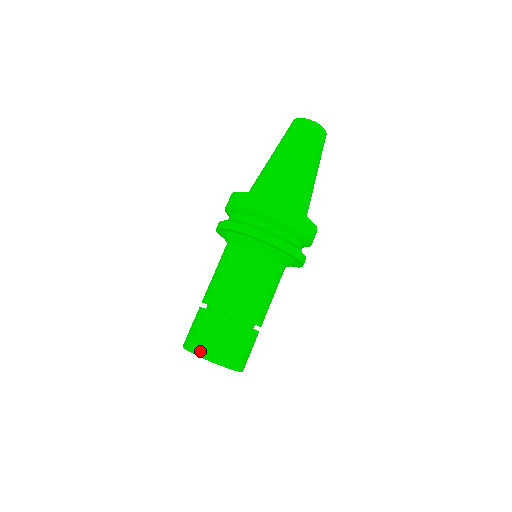
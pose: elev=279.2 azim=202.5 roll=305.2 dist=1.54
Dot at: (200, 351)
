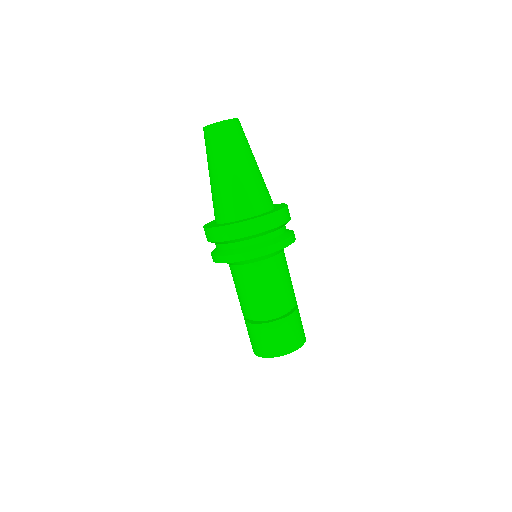
Dot at: (296, 346)
